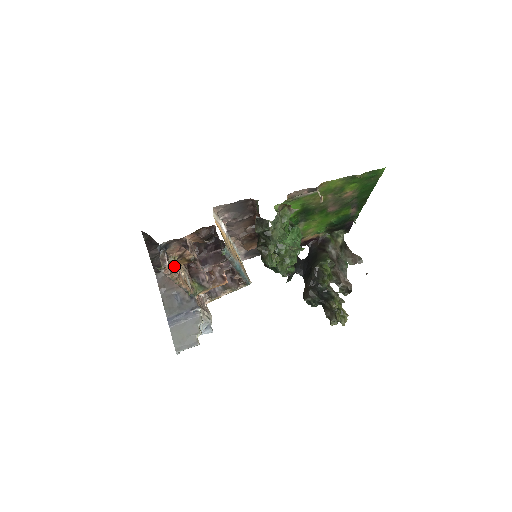
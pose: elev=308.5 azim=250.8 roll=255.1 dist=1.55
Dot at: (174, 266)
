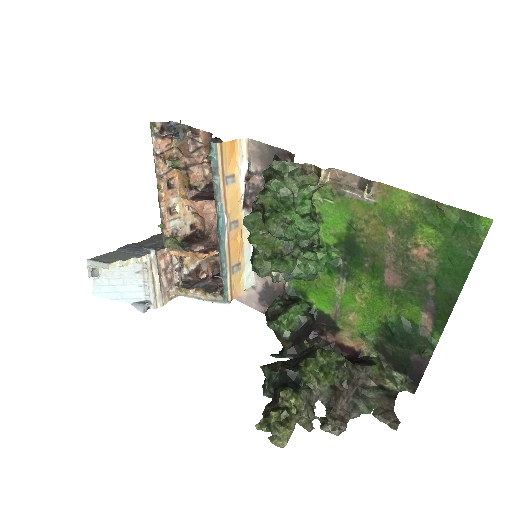
Dot at: (175, 182)
